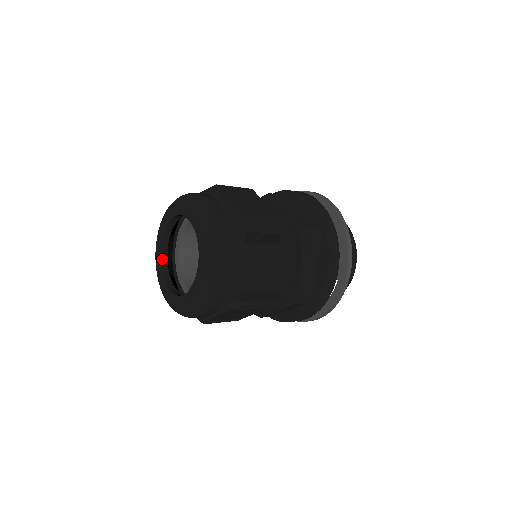
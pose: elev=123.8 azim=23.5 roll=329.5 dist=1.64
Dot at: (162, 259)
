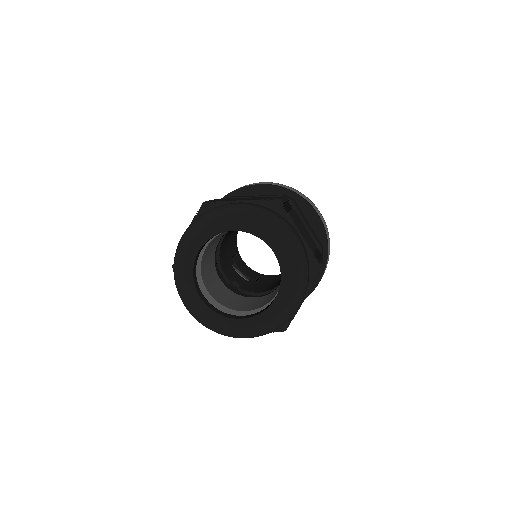
Dot at: (223, 232)
